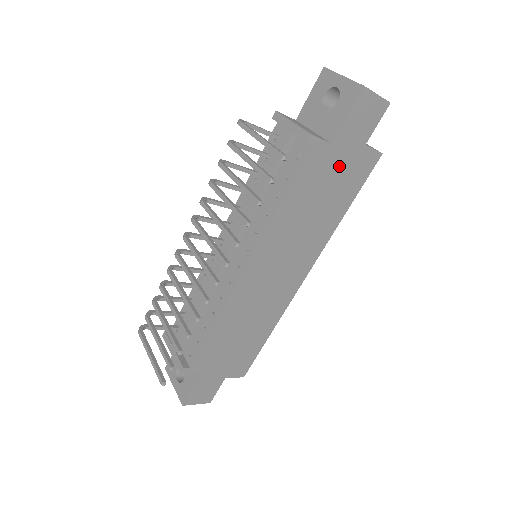
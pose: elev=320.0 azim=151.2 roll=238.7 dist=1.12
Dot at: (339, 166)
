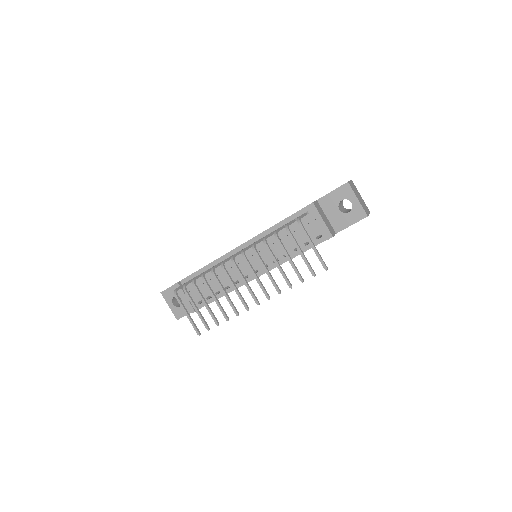
Dot at: occluded
